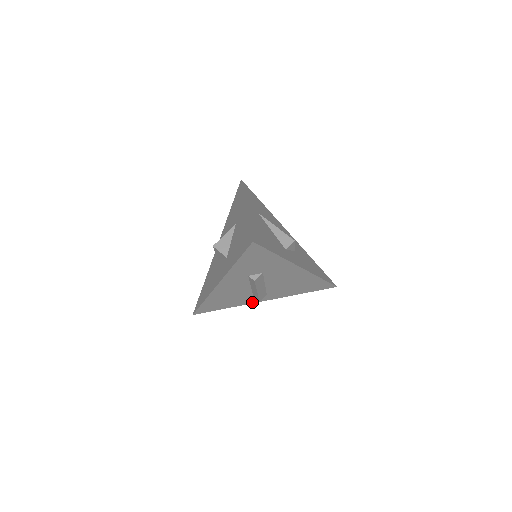
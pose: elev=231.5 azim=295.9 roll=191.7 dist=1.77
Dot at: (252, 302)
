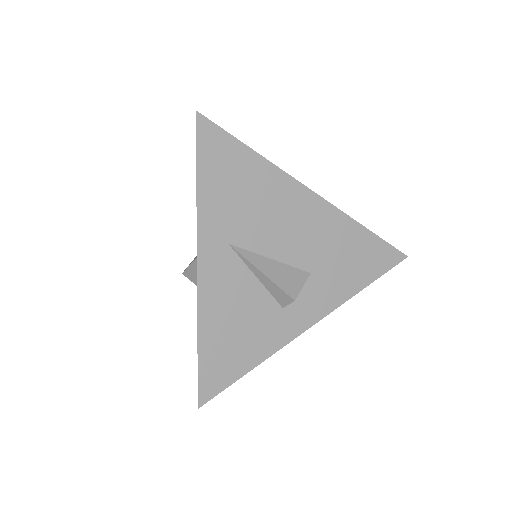
Dot at: occluded
